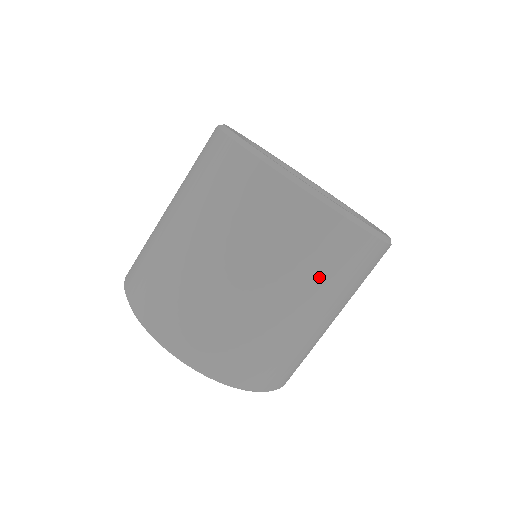
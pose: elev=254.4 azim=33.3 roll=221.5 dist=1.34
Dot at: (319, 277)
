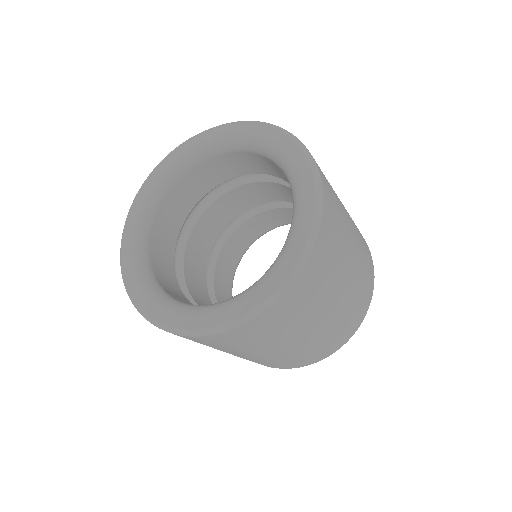
Dot at: (273, 338)
